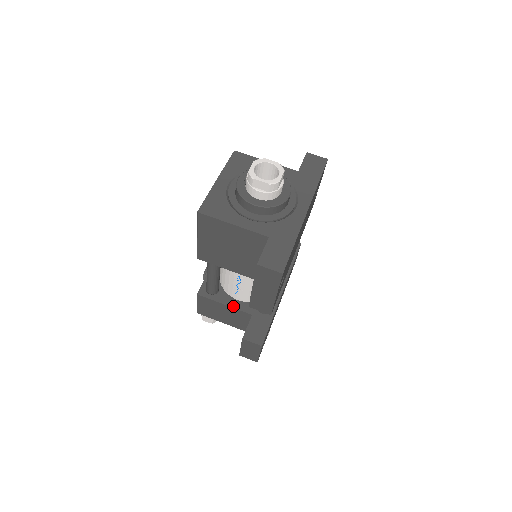
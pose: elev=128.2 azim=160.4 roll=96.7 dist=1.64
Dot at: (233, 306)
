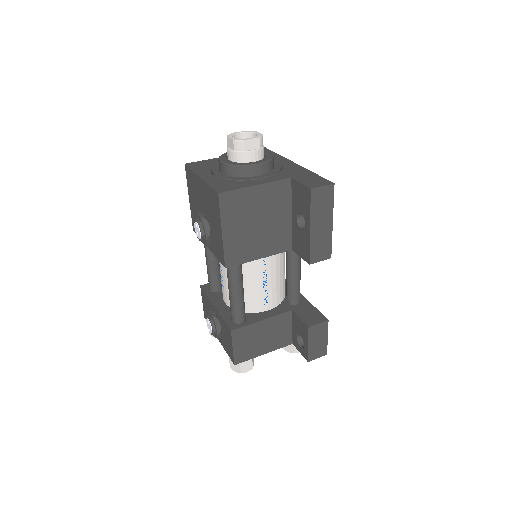
Dot at: (271, 316)
